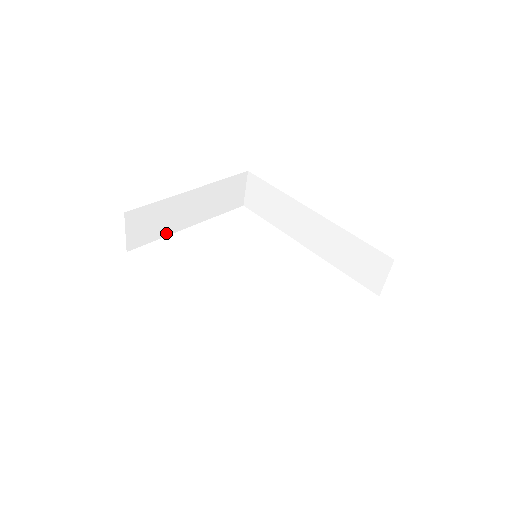
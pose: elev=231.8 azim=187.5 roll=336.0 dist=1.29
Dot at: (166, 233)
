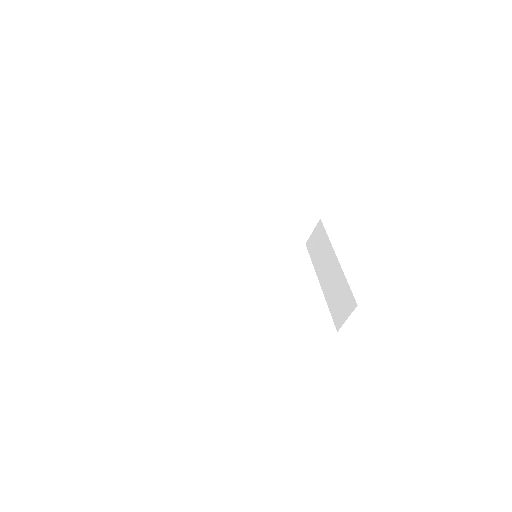
Dot at: occluded
